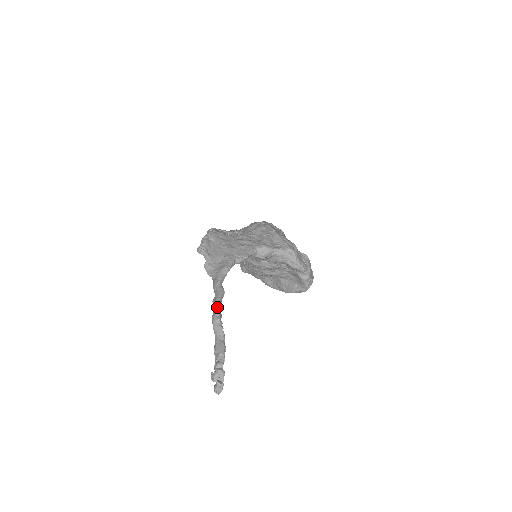
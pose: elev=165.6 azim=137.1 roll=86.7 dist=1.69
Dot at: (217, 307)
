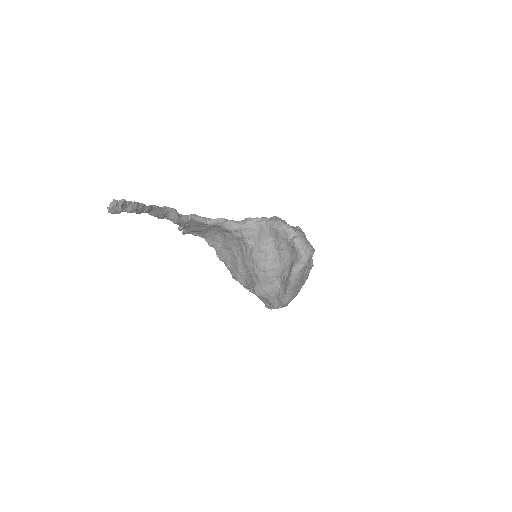
Dot at: occluded
